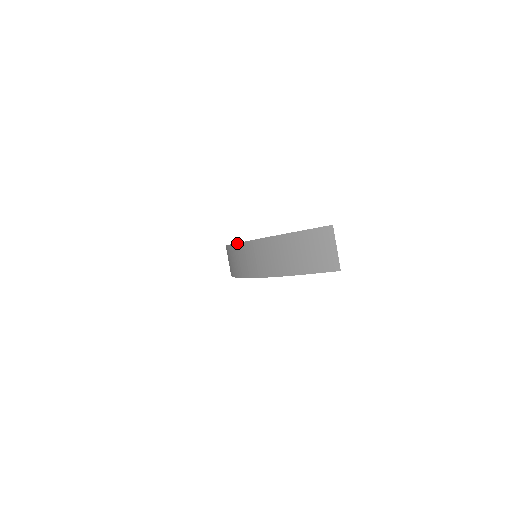
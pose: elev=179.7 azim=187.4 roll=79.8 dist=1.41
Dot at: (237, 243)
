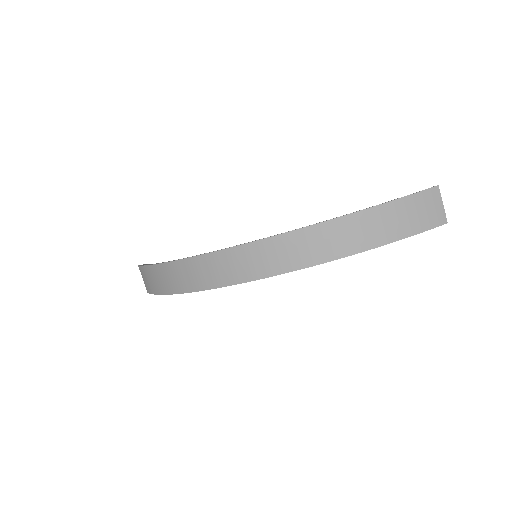
Dot at: (301, 228)
